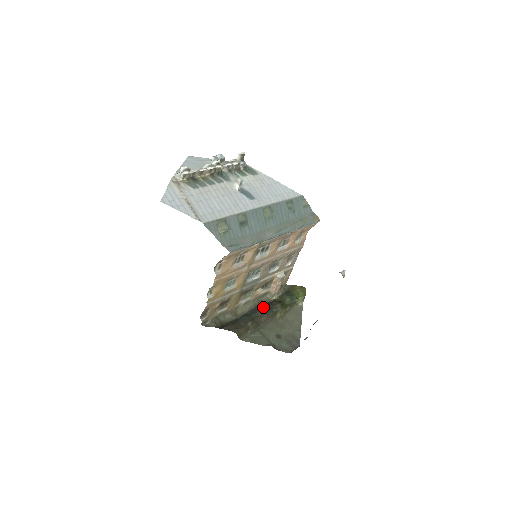
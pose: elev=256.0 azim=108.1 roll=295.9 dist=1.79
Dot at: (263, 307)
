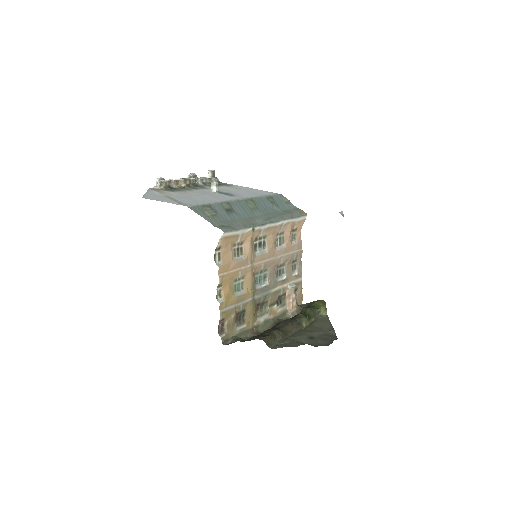
Dot at: (285, 320)
